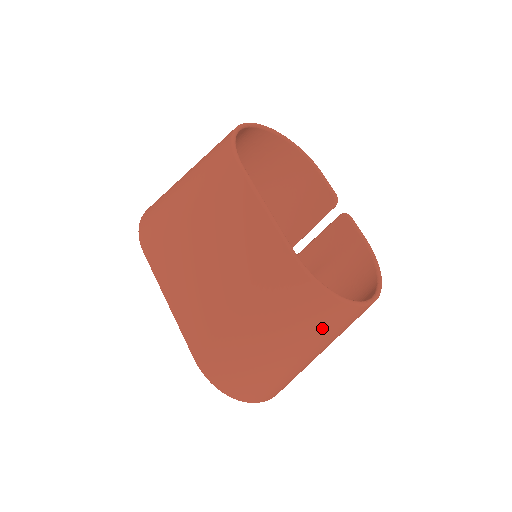
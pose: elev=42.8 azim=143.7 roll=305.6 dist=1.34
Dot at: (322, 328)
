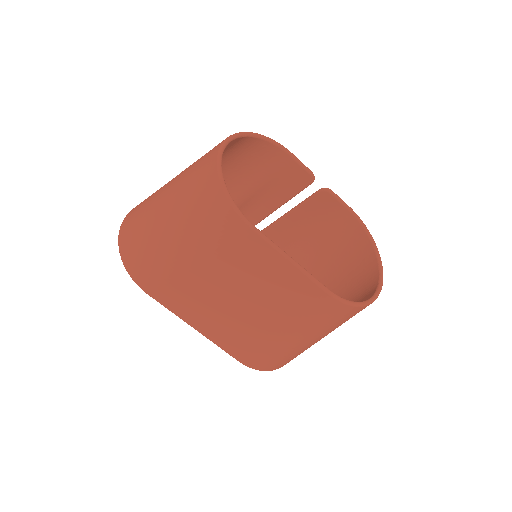
Dot at: occluded
